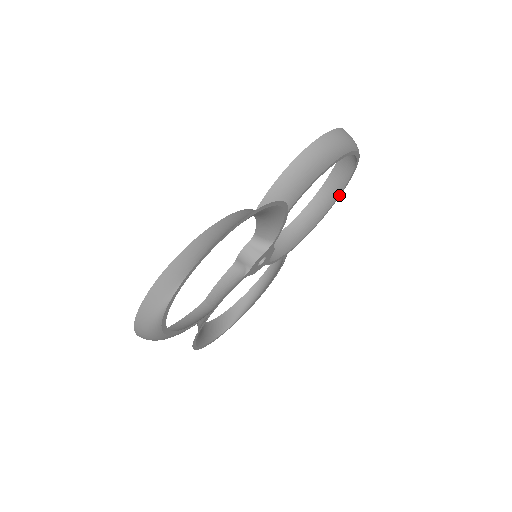
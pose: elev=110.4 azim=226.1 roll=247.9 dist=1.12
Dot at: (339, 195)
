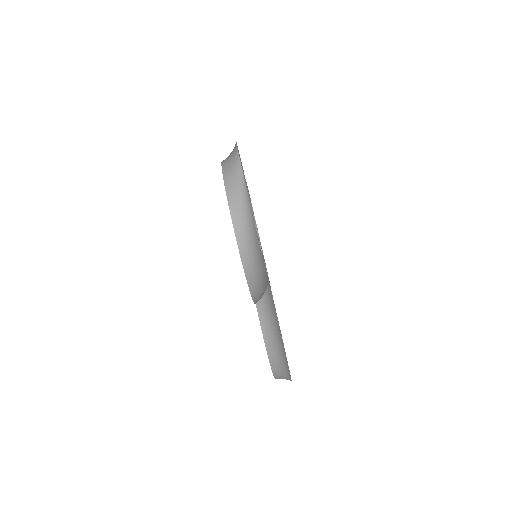
Dot at: occluded
